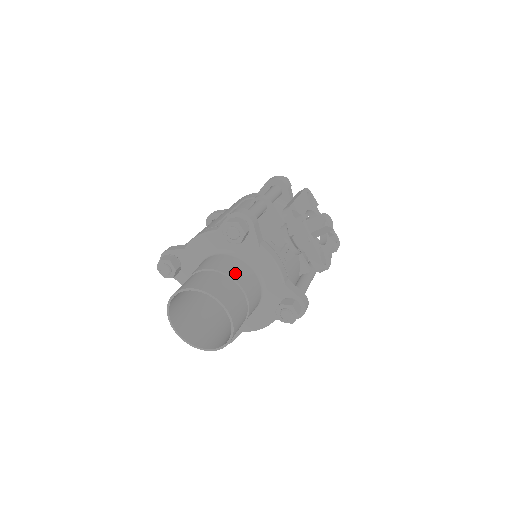
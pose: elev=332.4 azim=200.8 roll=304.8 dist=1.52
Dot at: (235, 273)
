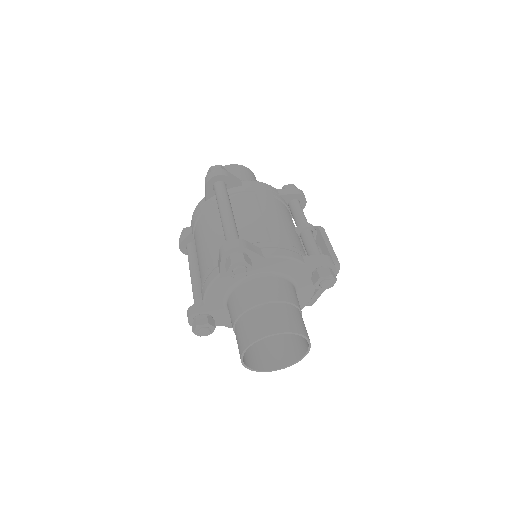
Dot at: occluded
